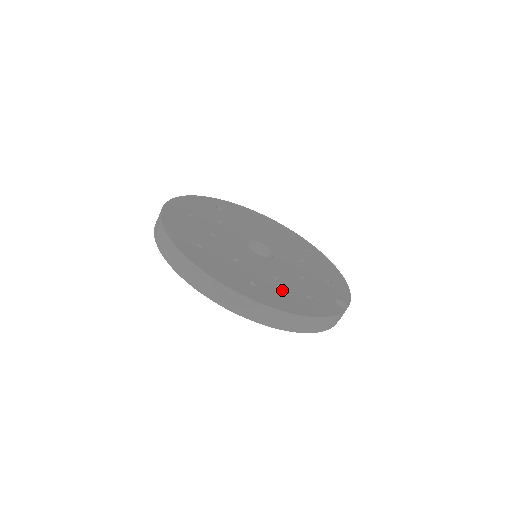
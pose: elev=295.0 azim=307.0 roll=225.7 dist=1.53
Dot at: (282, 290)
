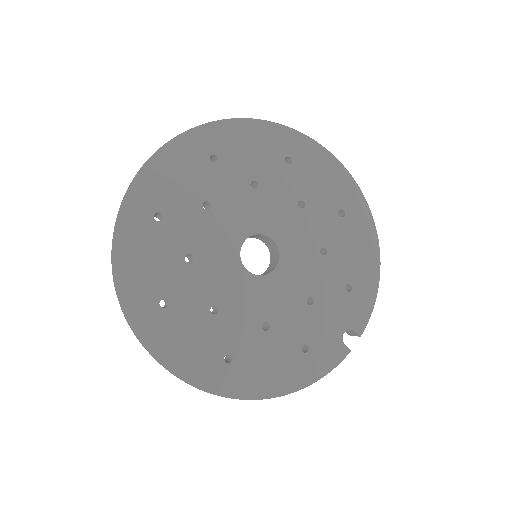
Dot at: (268, 352)
